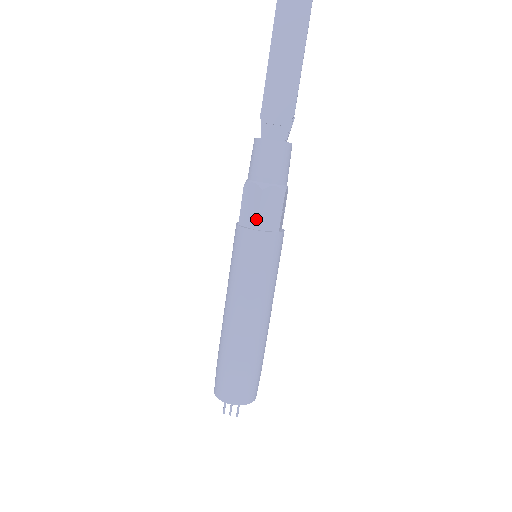
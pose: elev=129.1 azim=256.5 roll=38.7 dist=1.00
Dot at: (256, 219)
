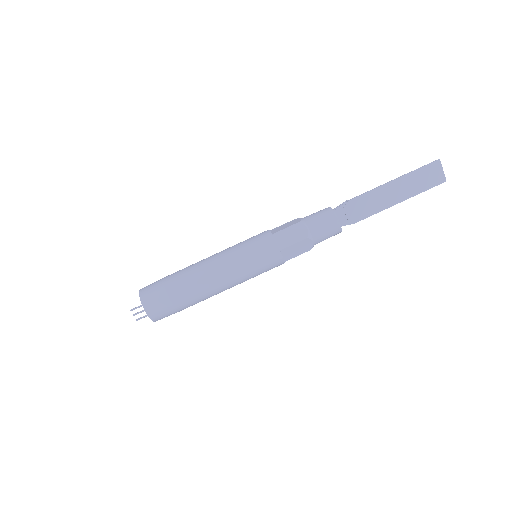
Dot at: (287, 246)
